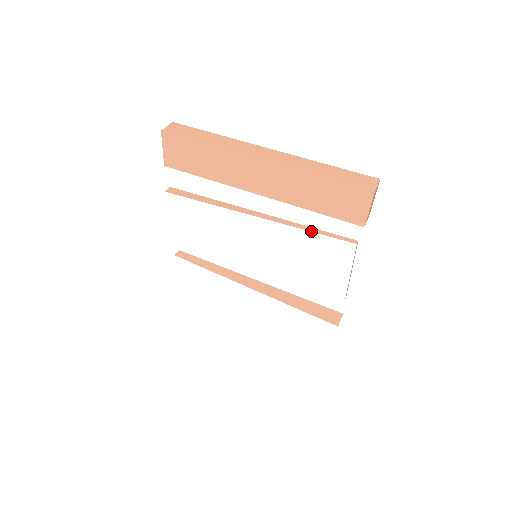
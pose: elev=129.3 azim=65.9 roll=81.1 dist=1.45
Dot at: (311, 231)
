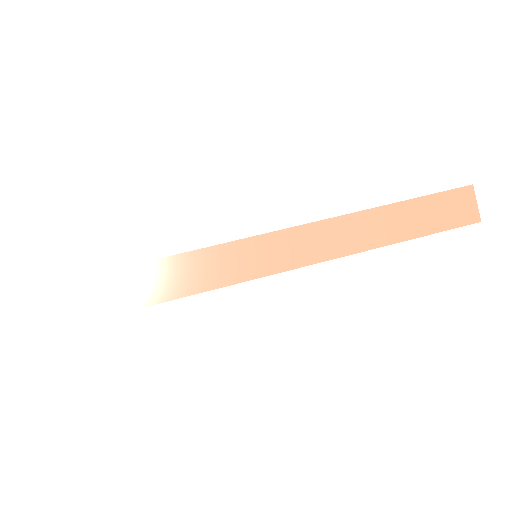
Dot at: occluded
